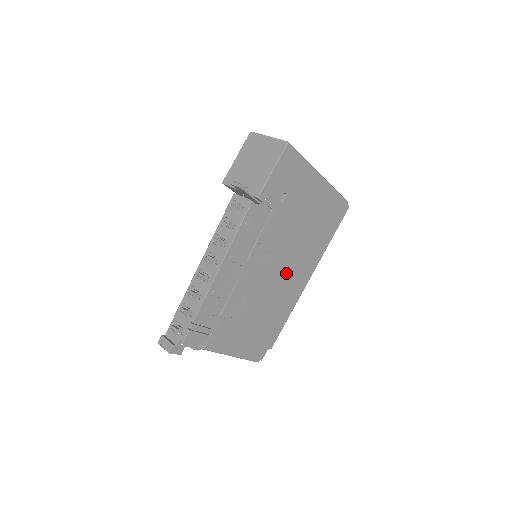
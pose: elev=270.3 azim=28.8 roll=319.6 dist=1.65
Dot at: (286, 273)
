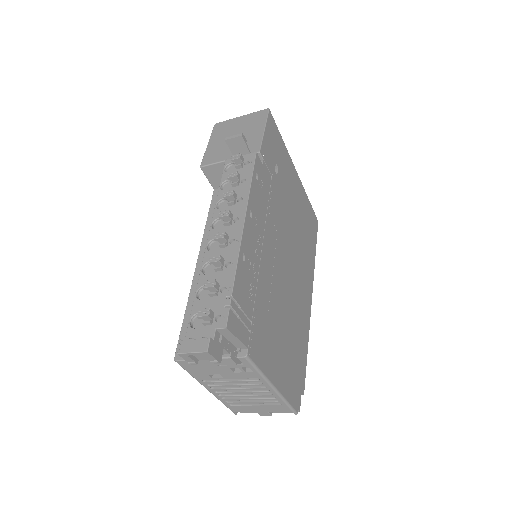
Dot at: (294, 275)
